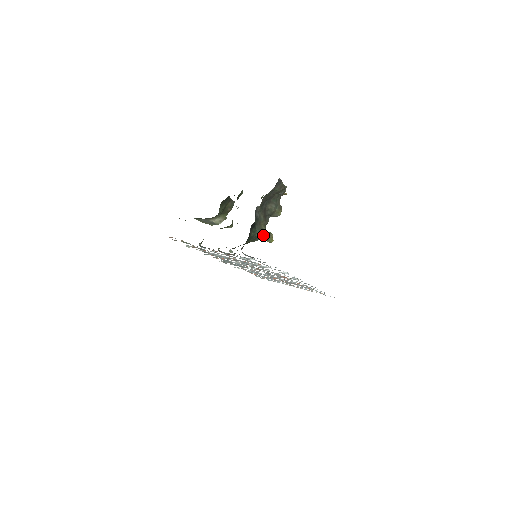
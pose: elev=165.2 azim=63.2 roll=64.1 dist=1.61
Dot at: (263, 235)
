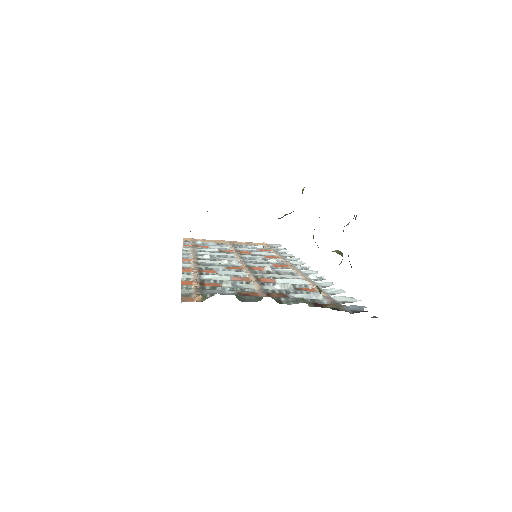
Dot at: occluded
